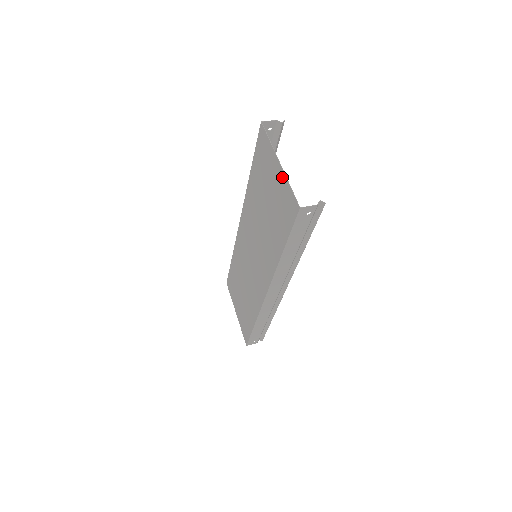
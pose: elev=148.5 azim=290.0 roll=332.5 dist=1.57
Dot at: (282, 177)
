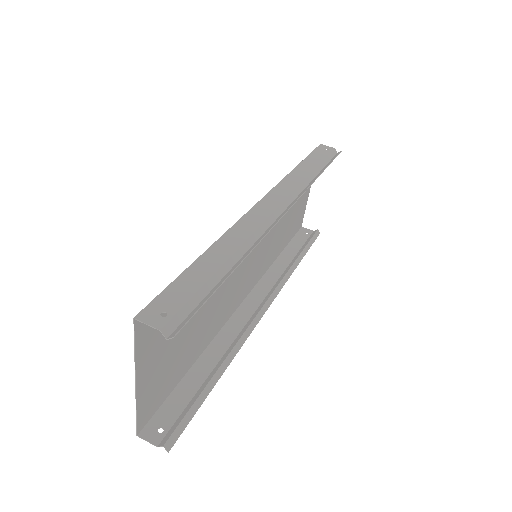
Dot at: (141, 389)
